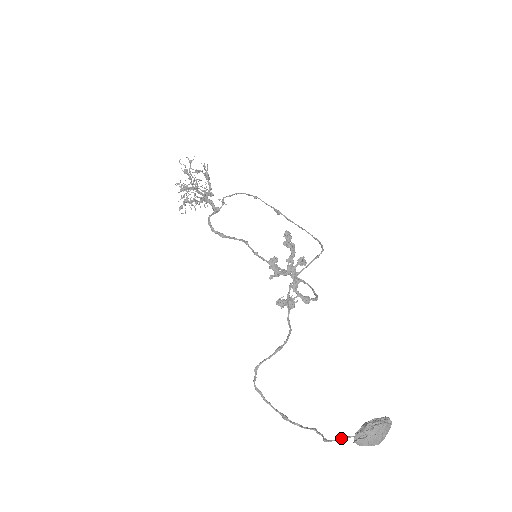
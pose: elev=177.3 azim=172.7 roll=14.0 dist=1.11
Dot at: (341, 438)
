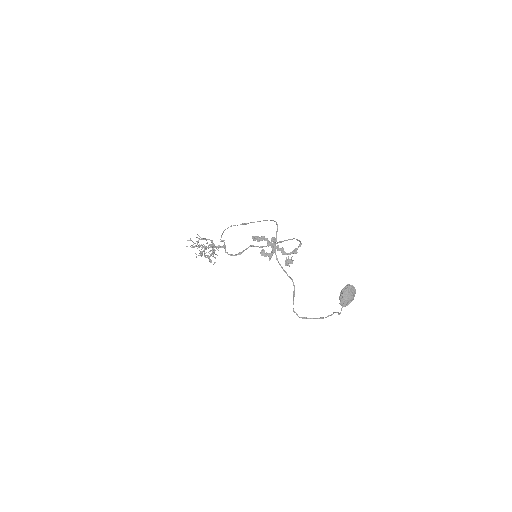
Dot at: occluded
